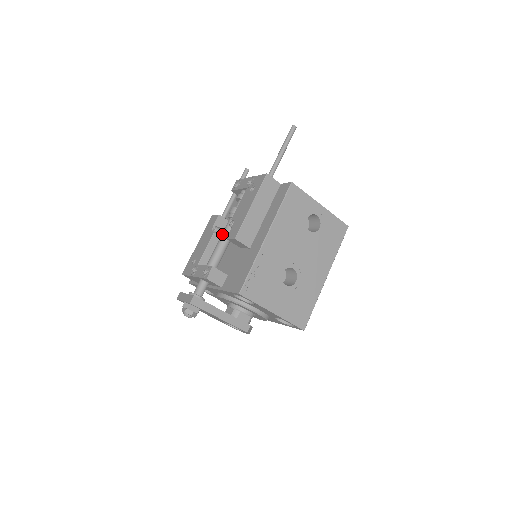
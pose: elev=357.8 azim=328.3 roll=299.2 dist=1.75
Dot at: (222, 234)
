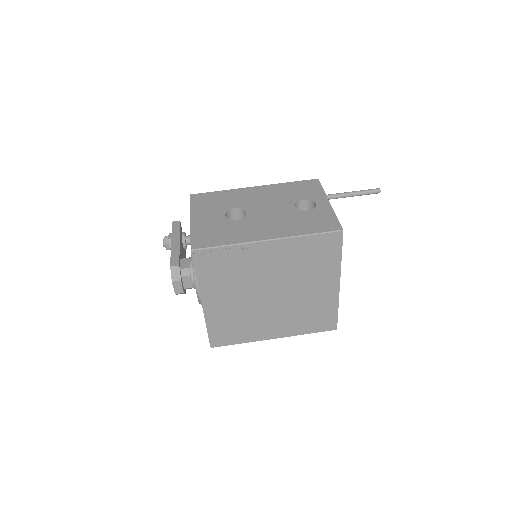
Dot at: occluded
